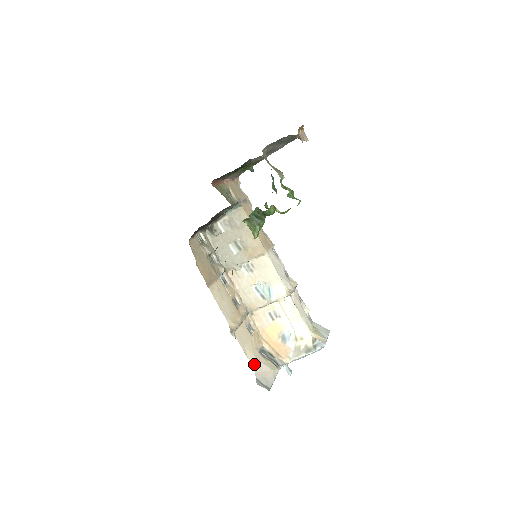
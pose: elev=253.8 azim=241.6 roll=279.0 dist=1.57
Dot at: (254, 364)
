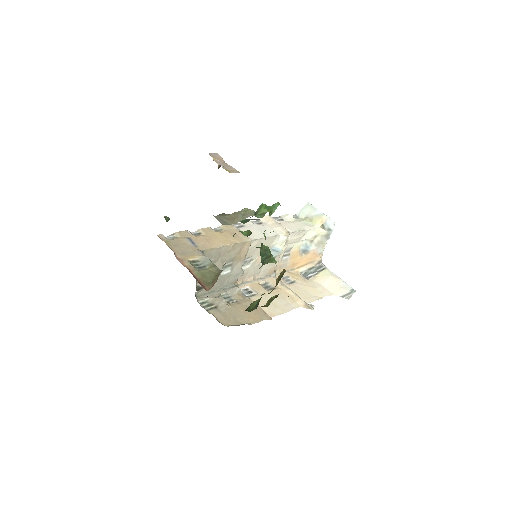
Dot at: (326, 292)
